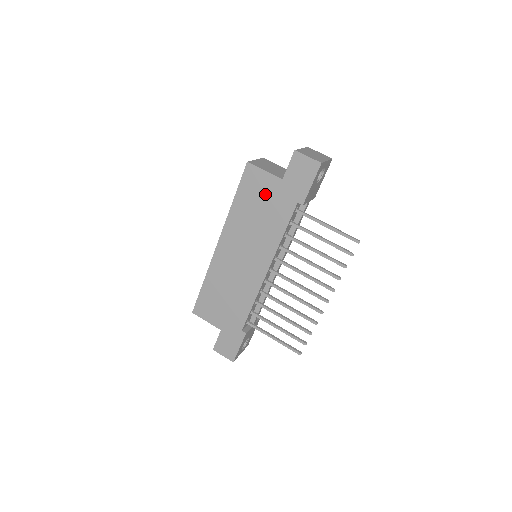
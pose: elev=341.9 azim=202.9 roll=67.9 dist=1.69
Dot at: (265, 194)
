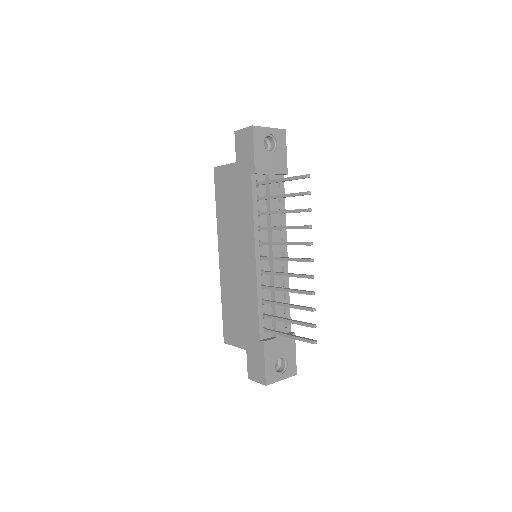
Dot at: (231, 185)
